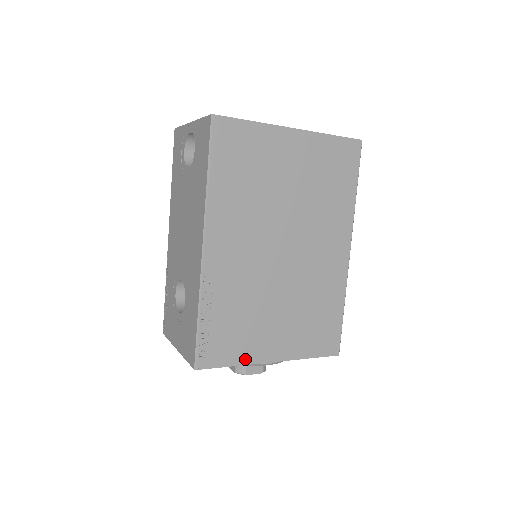
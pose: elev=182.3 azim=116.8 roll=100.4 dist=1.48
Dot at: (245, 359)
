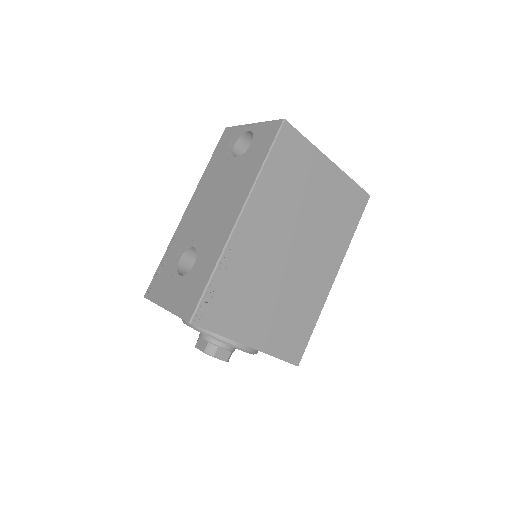
Dot at: (231, 333)
